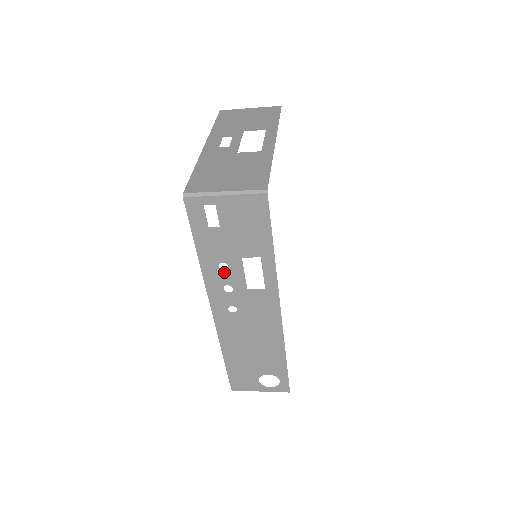
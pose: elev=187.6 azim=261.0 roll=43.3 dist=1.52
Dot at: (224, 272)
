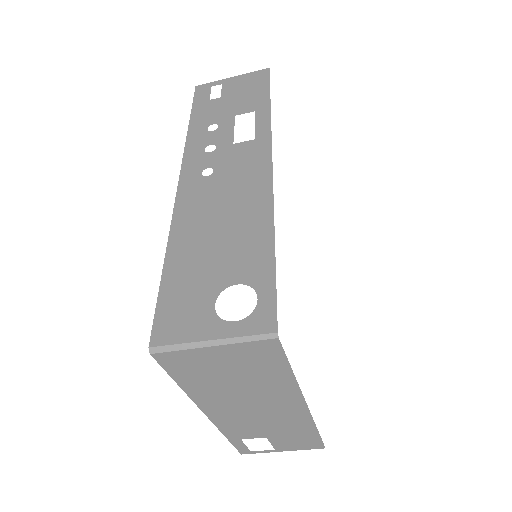
Dot at: (211, 133)
